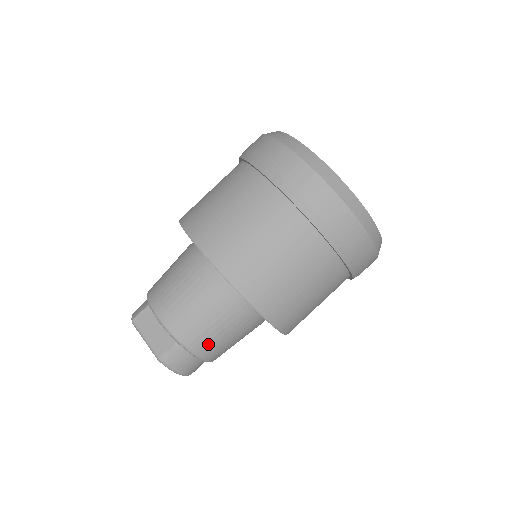
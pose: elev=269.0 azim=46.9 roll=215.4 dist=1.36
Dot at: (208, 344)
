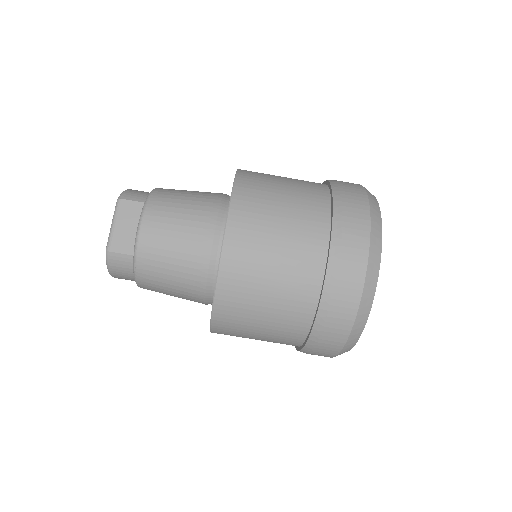
Dot at: (153, 281)
